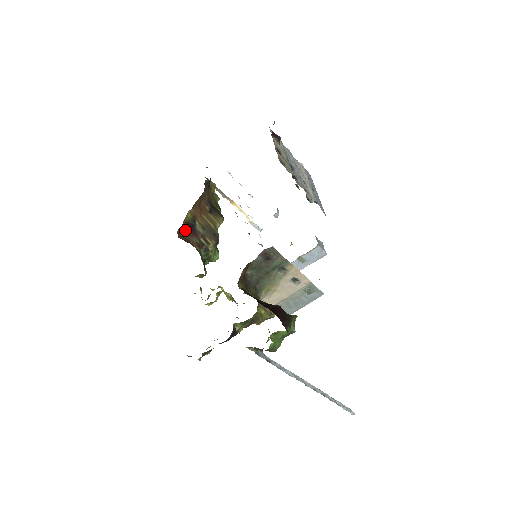
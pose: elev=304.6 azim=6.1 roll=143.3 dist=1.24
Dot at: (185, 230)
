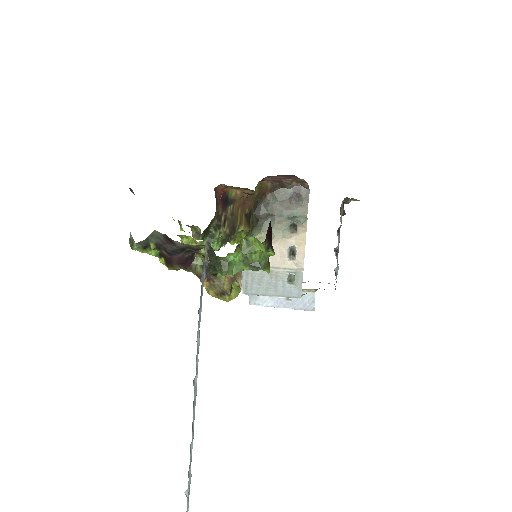
Dot at: occluded
